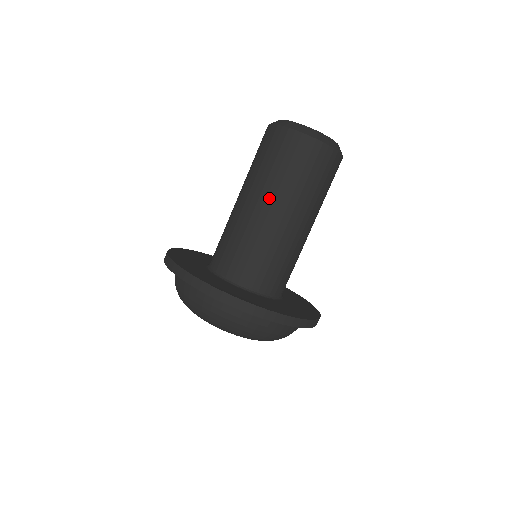
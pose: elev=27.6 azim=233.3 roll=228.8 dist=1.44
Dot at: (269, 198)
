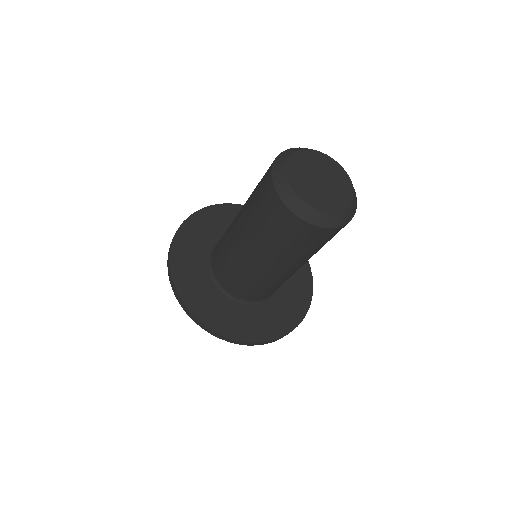
Dot at: (263, 256)
